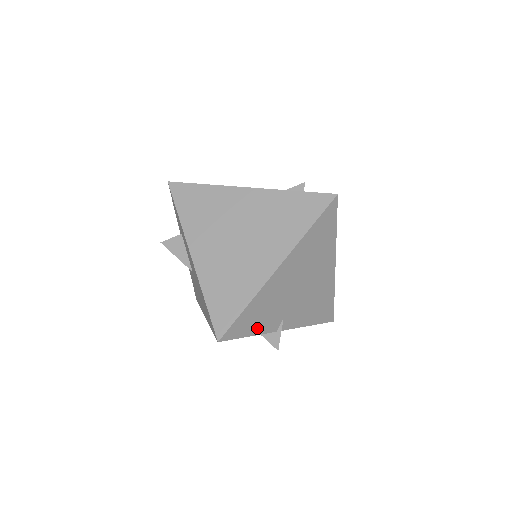
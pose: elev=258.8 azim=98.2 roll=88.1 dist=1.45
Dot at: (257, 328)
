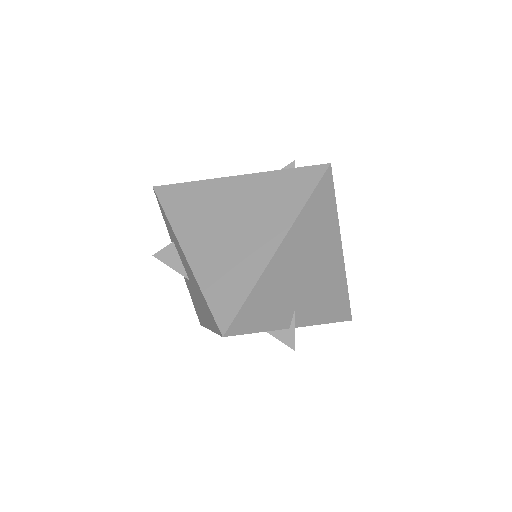
Dot at: (266, 322)
